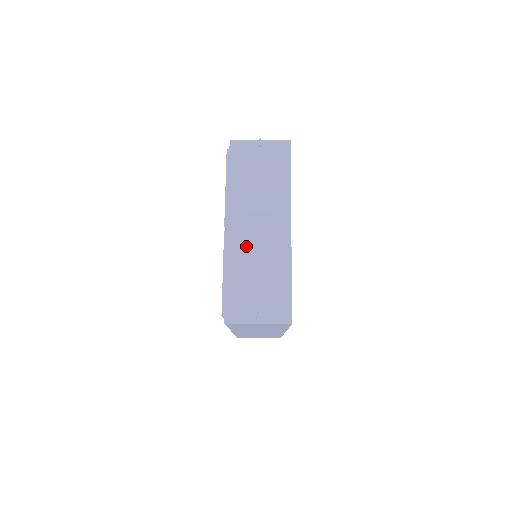
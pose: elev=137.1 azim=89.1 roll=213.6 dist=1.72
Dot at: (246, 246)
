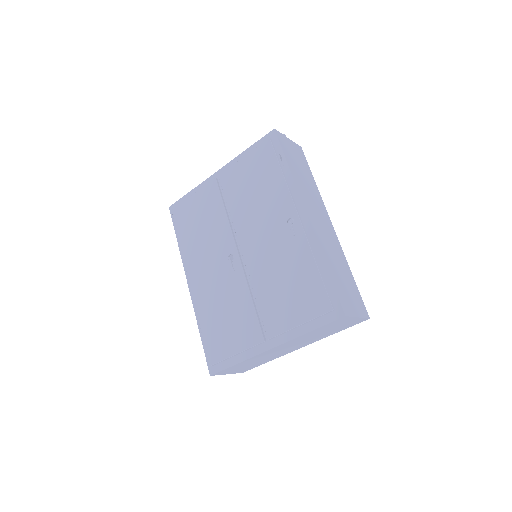
Dot at: occluded
